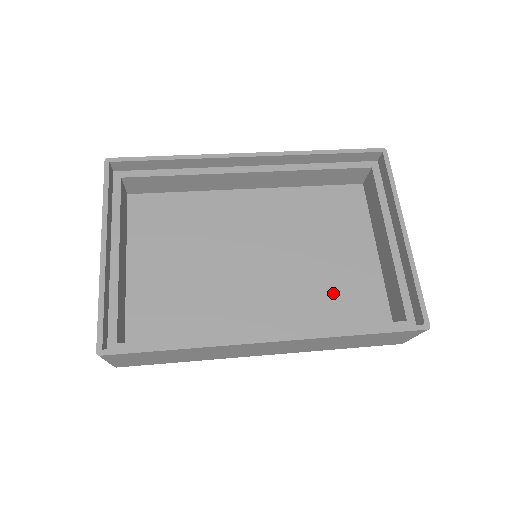
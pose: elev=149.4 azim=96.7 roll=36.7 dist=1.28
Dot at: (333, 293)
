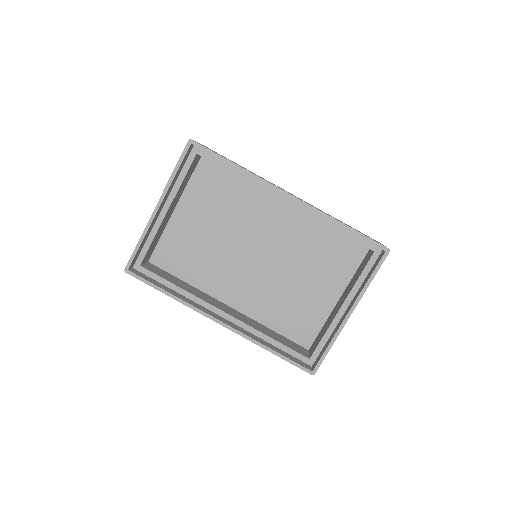
Dot at: (289, 307)
